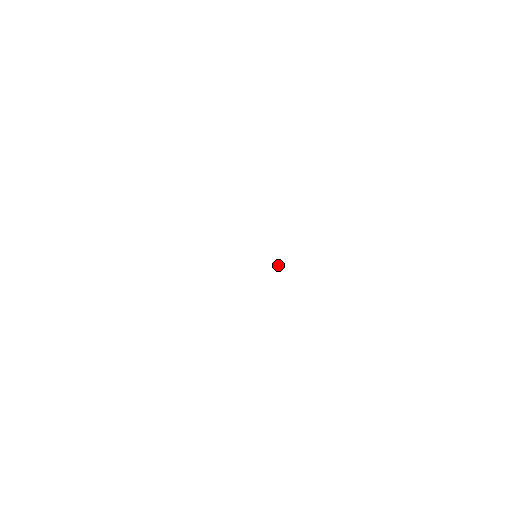
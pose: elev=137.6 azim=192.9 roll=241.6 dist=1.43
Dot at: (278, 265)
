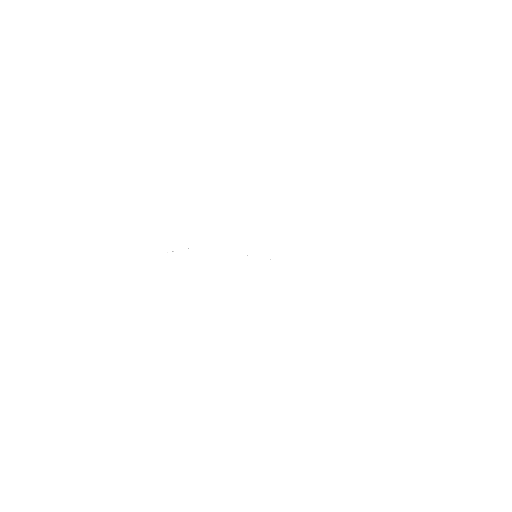
Dot at: occluded
